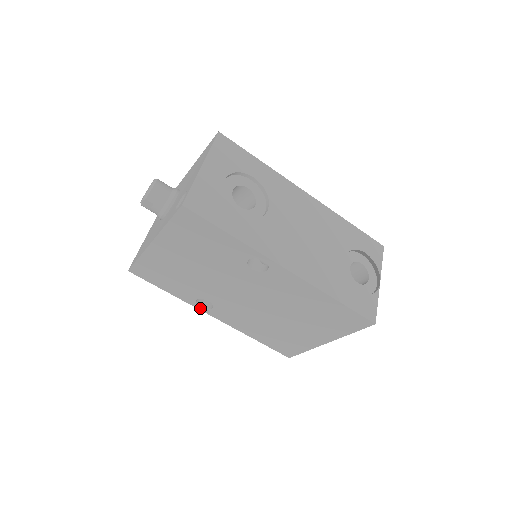
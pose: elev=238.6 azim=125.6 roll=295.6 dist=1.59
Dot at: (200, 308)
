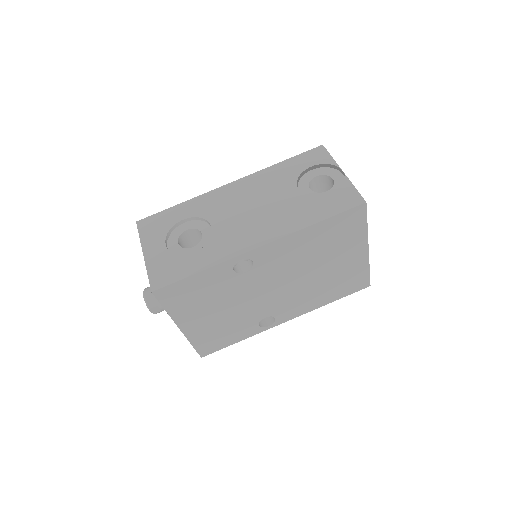
Dot at: (270, 327)
